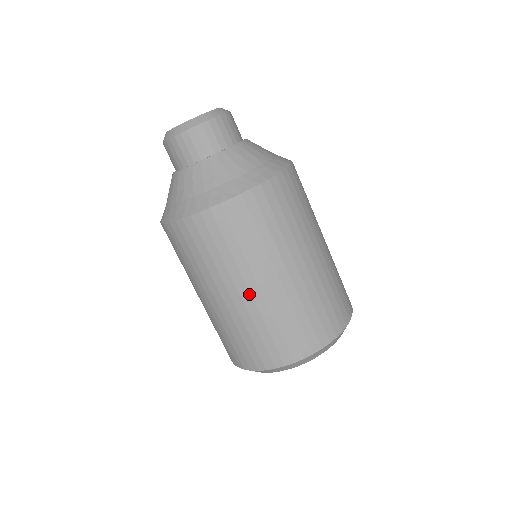
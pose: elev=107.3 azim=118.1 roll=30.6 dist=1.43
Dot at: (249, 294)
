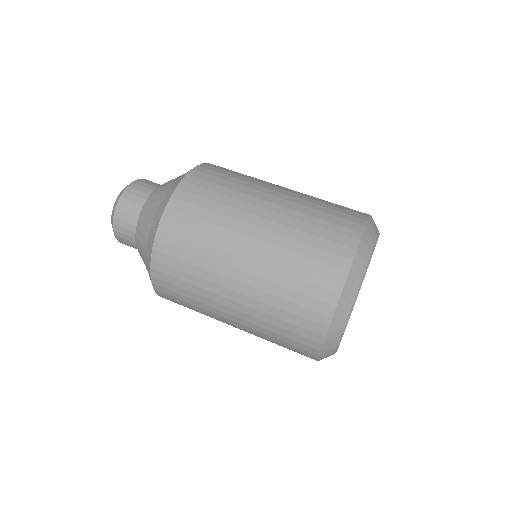
Dot at: (235, 311)
